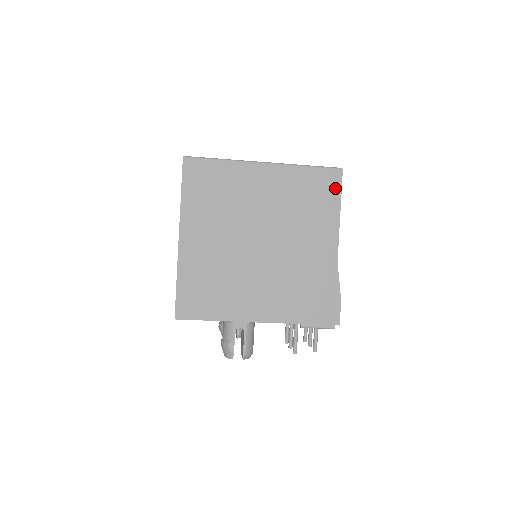
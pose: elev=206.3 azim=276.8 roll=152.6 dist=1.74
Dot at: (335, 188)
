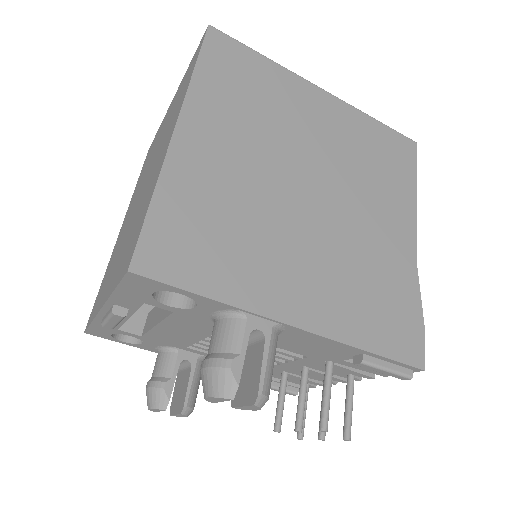
Dot at: (409, 161)
